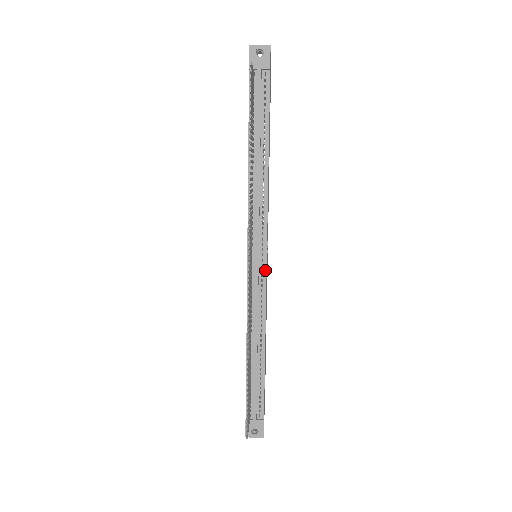
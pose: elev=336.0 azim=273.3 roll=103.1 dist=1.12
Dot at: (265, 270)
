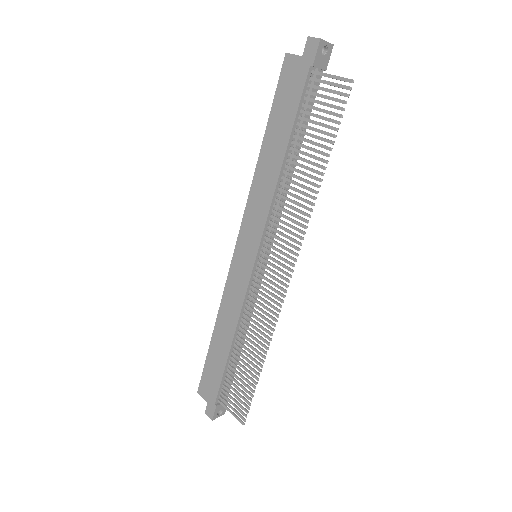
Dot at: occluded
